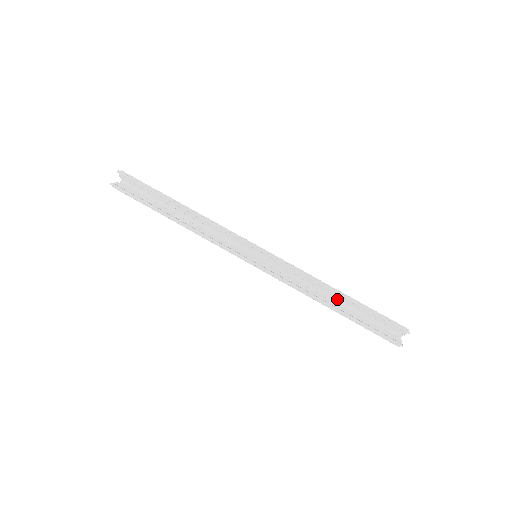
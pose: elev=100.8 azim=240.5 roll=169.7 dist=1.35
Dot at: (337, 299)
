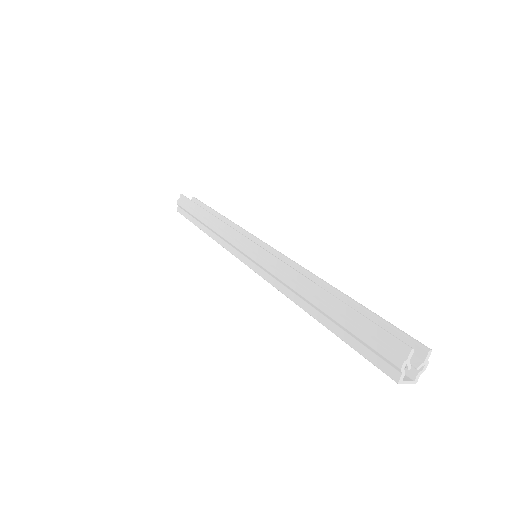
Dot at: occluded
